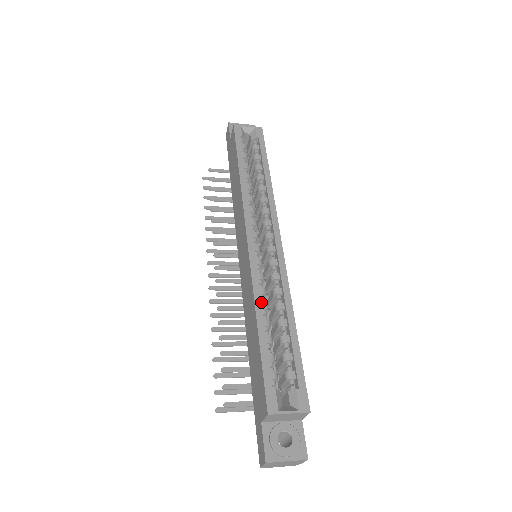
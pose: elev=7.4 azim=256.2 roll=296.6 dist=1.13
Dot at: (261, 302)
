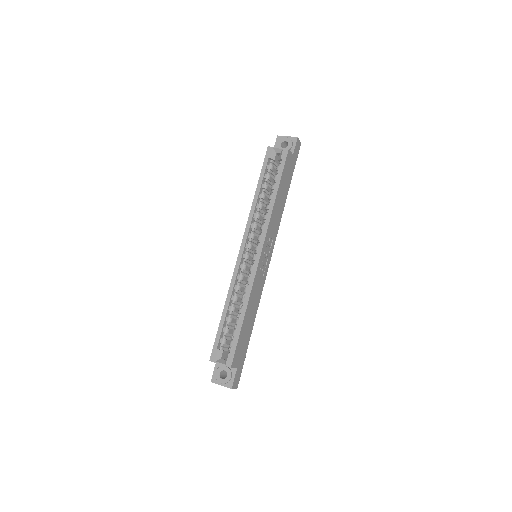
Dot at: (231, 296)
